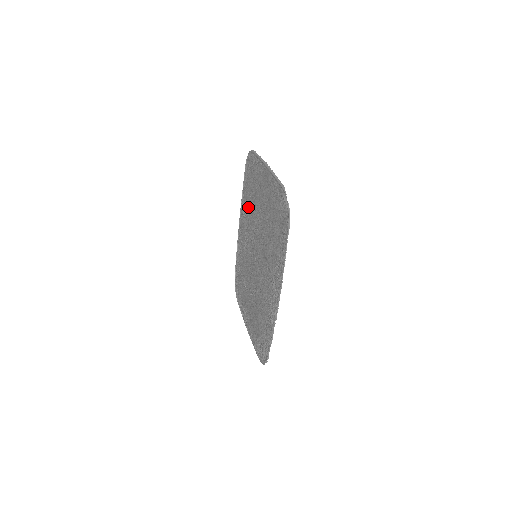
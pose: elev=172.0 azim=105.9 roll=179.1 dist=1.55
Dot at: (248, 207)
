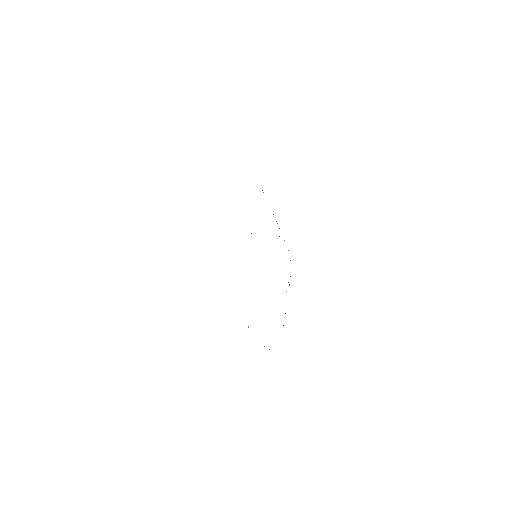
Dot at: occluded
